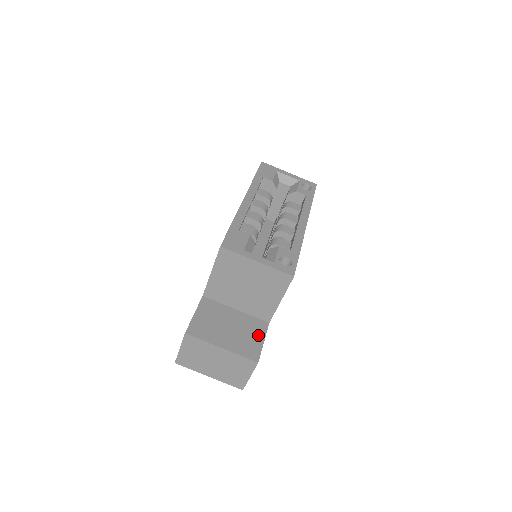
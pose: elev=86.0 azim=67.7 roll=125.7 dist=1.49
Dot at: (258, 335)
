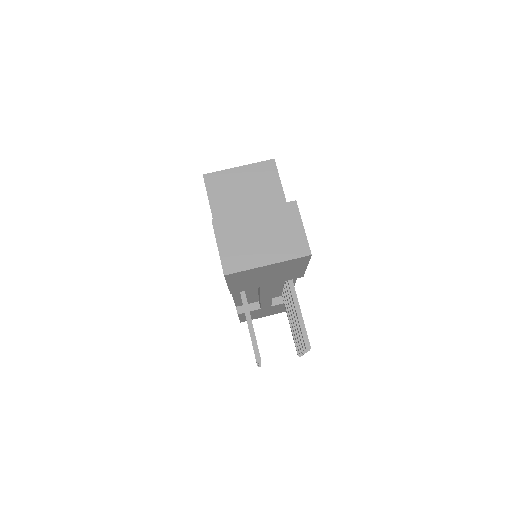
Dot at: occluded
